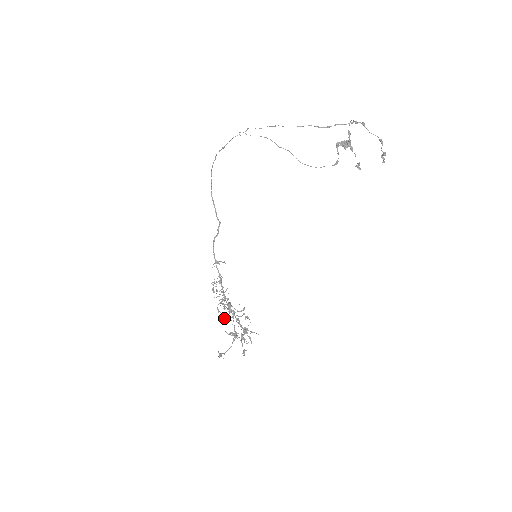
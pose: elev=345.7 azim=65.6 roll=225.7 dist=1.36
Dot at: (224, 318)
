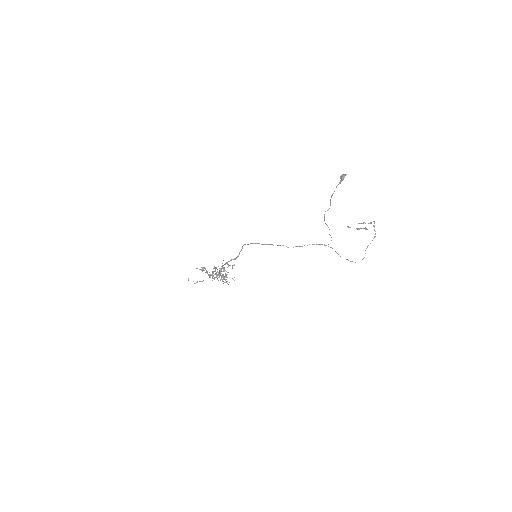
Dot at: (210, 275)
